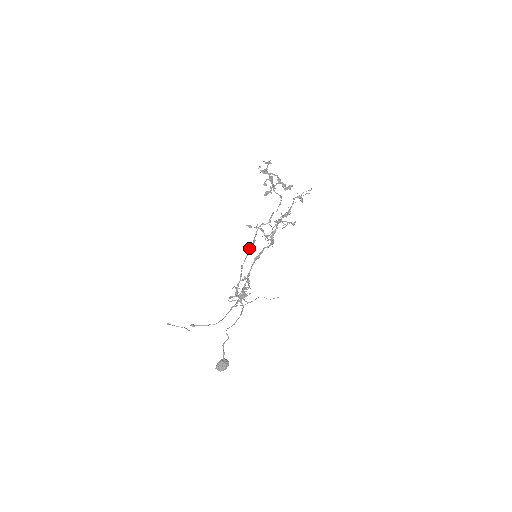
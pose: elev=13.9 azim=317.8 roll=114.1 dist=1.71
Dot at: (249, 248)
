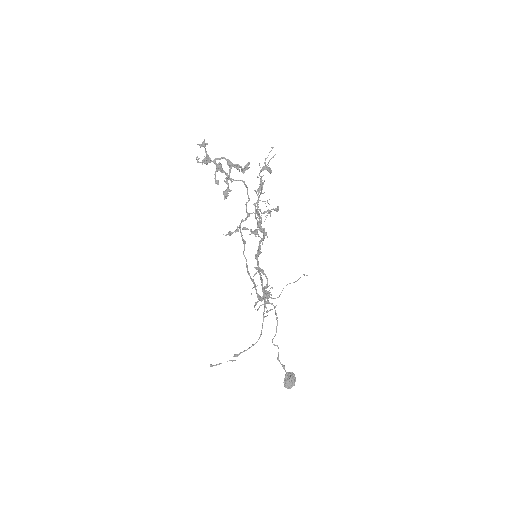
Dot at: (243, 252)
